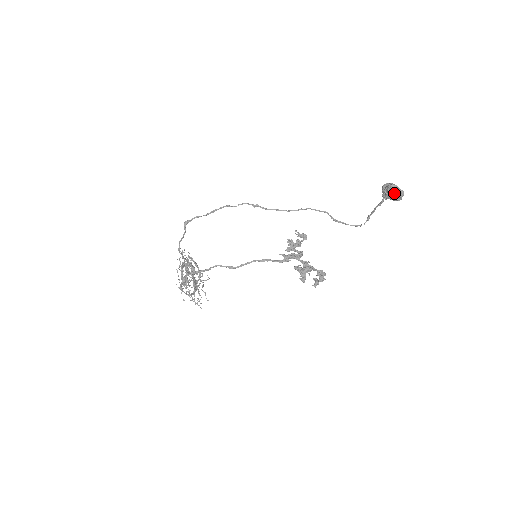
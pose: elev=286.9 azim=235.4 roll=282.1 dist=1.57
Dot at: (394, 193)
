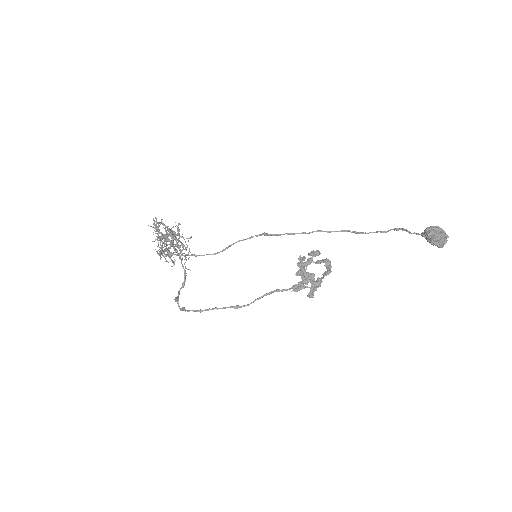
Dot at: occluded
